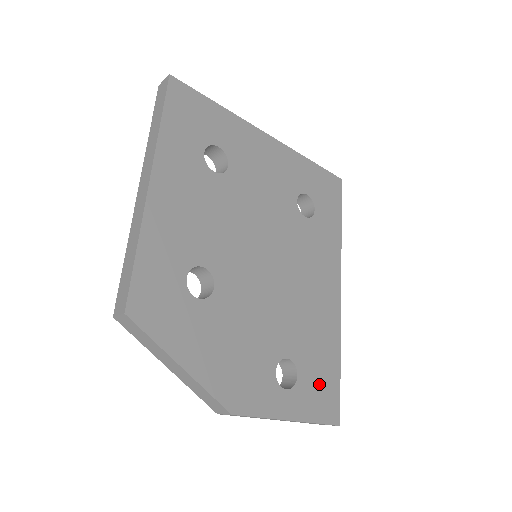
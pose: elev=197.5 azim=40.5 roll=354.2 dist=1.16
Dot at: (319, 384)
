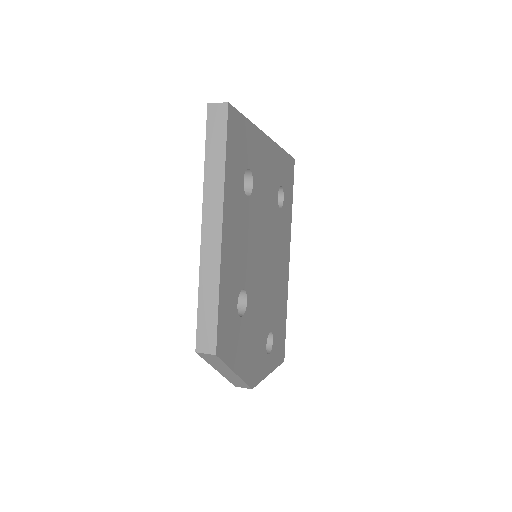
Dot at: (279, 340)
